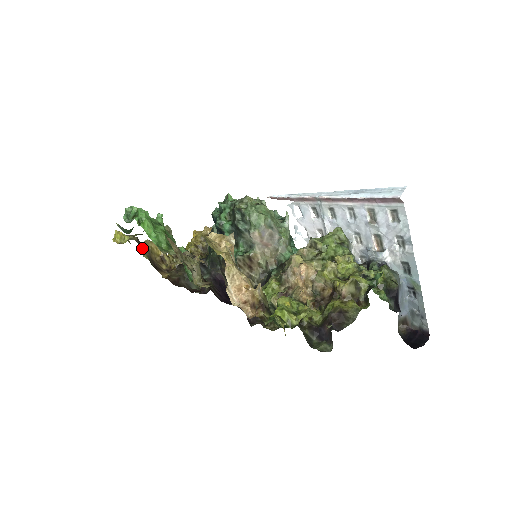
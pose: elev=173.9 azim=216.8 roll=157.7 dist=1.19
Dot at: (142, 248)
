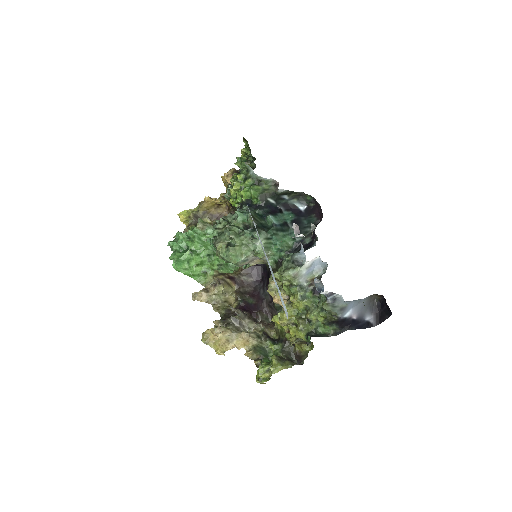
Dot at: (200, 216)
